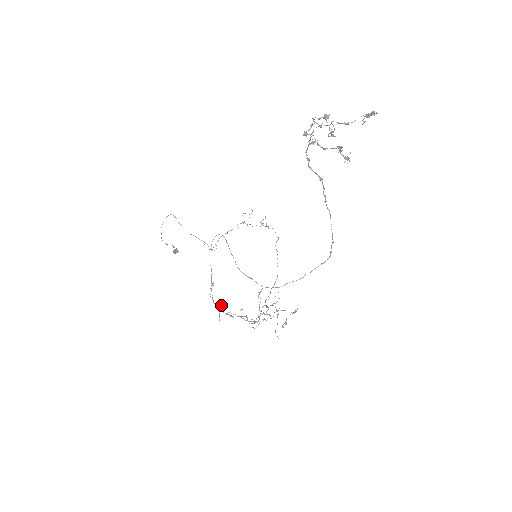
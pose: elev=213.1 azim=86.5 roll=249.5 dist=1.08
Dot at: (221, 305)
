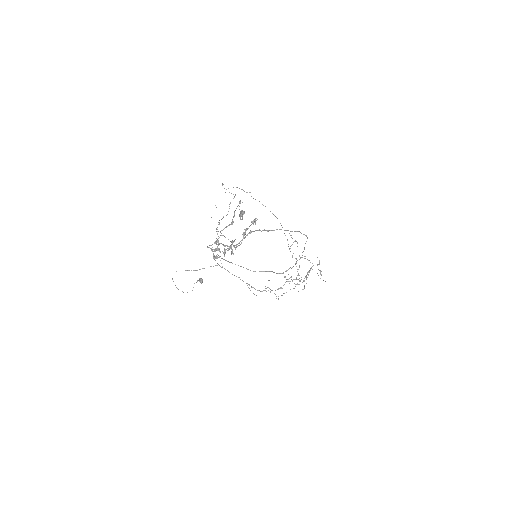
Dot at: occluded
